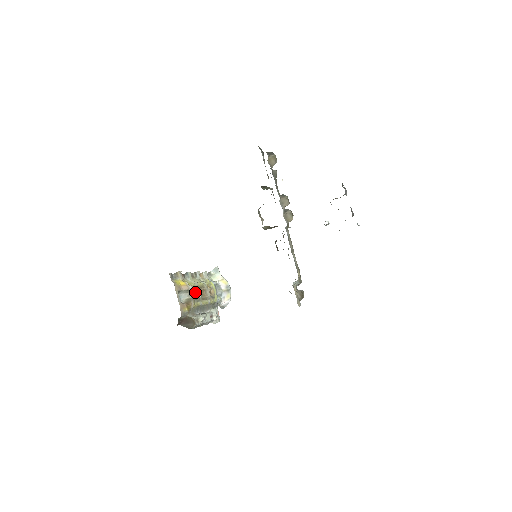
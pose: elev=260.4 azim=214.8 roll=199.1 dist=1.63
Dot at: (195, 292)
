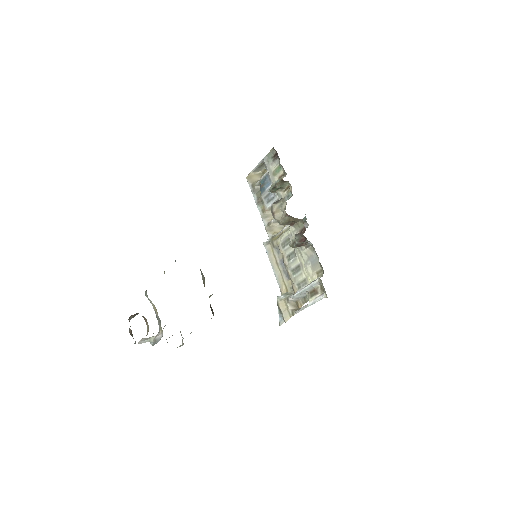
Dot at: occluded
